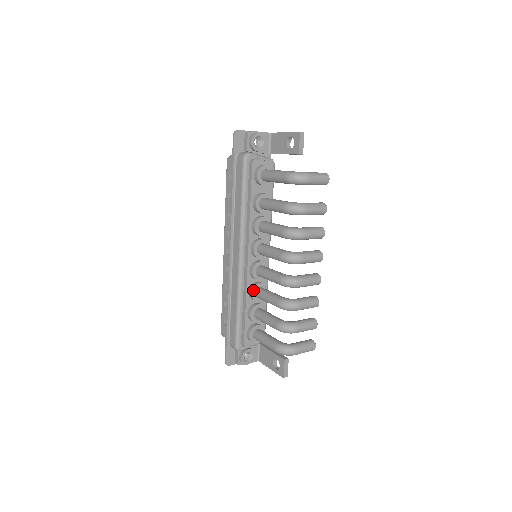
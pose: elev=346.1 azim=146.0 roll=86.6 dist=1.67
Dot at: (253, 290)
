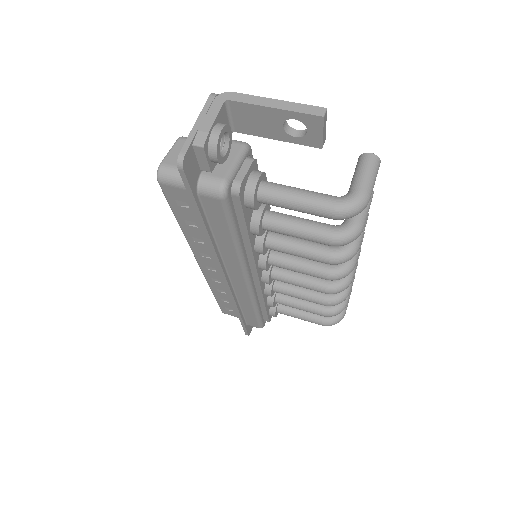
Dot at: (271, 291)
